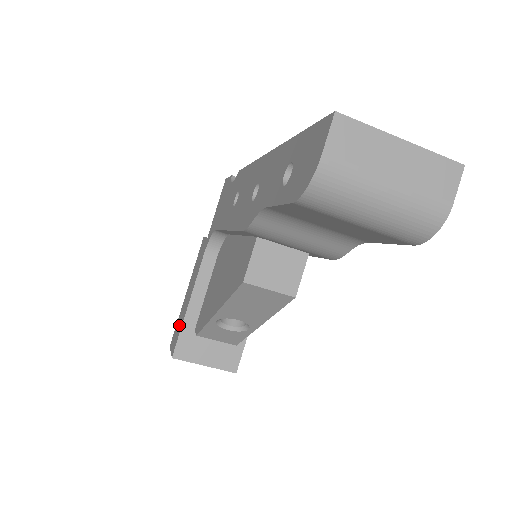
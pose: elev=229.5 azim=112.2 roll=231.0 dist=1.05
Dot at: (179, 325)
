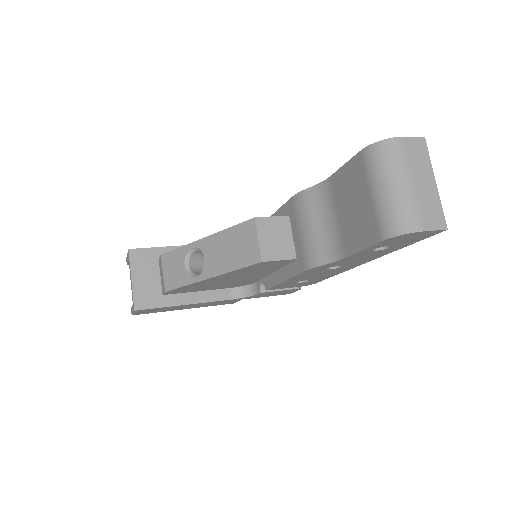
Dot at: occluded
